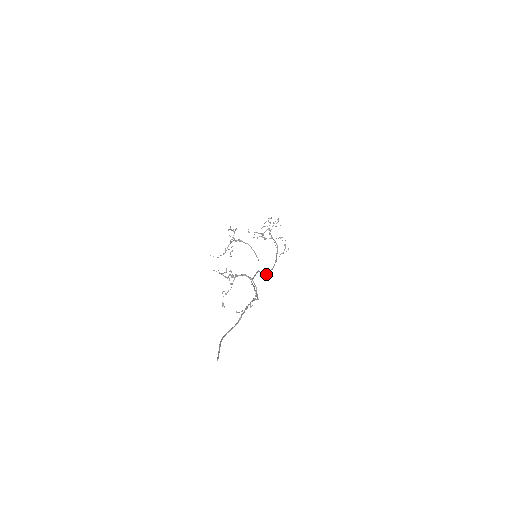
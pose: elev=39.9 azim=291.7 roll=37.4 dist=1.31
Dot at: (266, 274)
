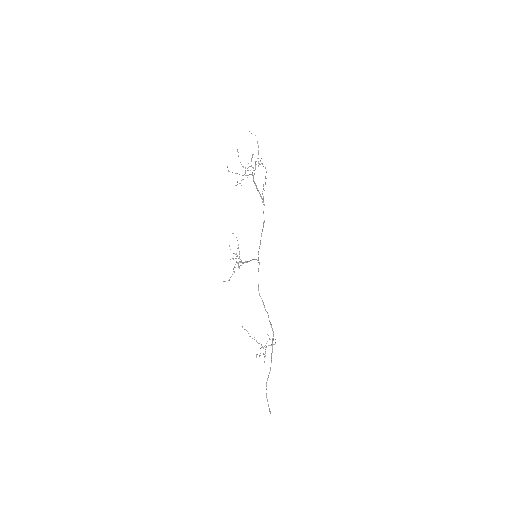
Dot at: (259, 248)
